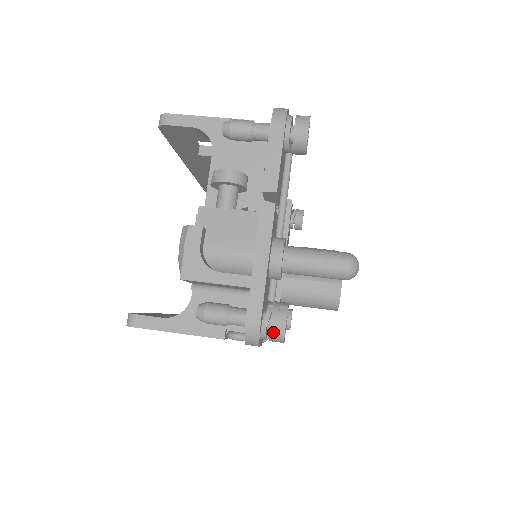
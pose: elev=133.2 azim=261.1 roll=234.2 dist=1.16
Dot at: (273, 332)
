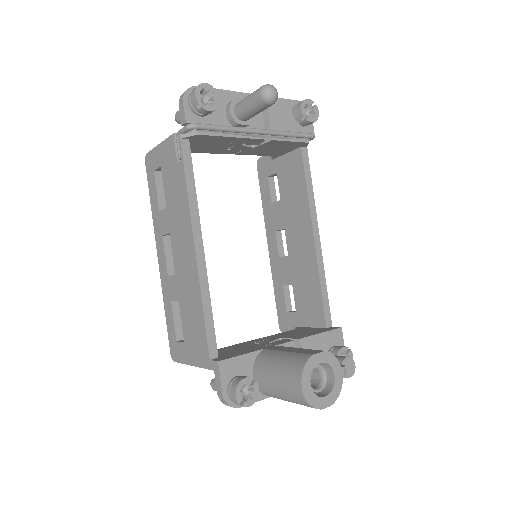
Dot at: occluded
